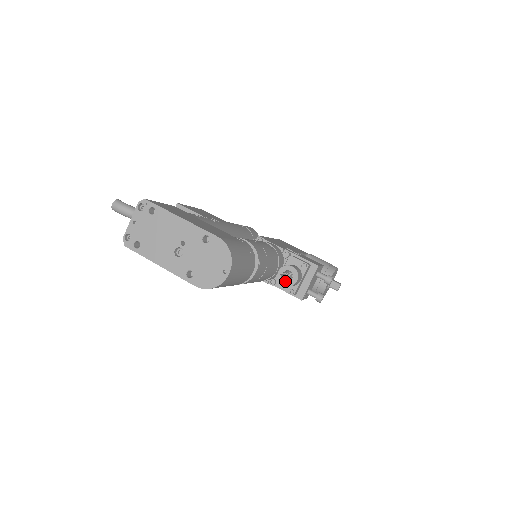
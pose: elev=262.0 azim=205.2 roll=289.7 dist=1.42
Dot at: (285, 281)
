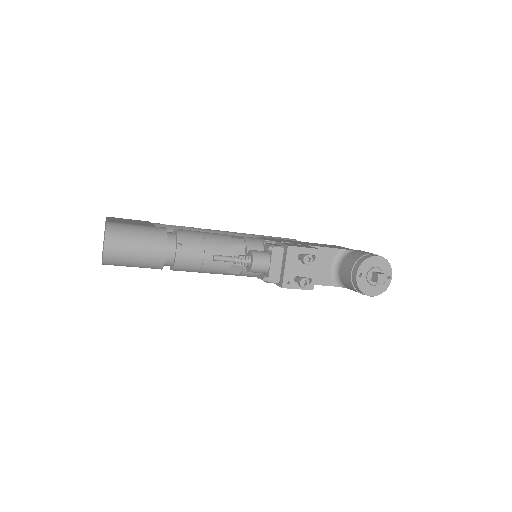
Dot at: (248, 267)
